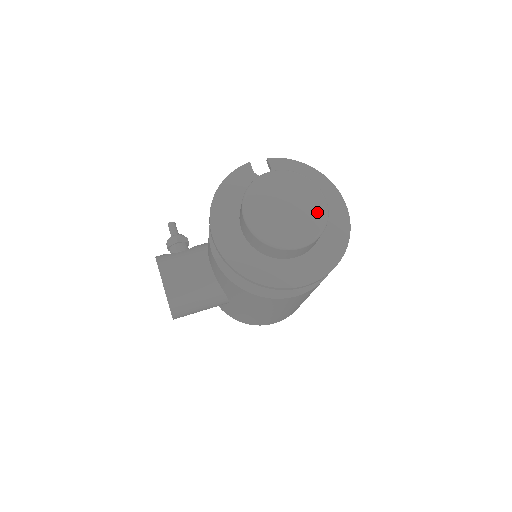
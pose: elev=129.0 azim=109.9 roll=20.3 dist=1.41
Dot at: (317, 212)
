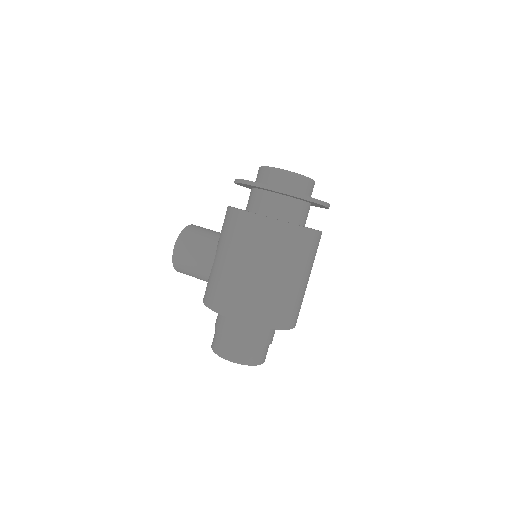
Dot at: (303, 175)
